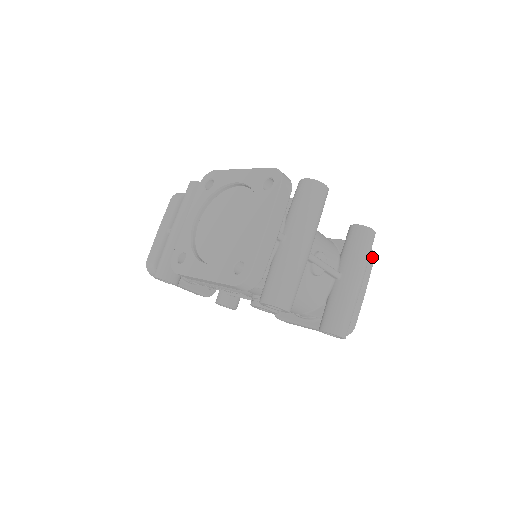
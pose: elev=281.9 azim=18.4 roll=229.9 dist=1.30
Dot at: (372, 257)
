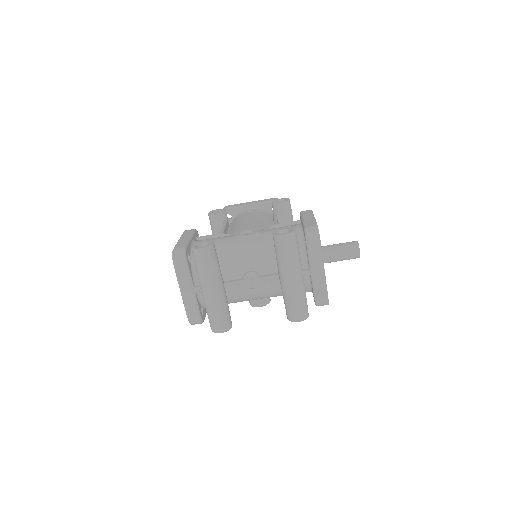
Dot at: (315, 241)
